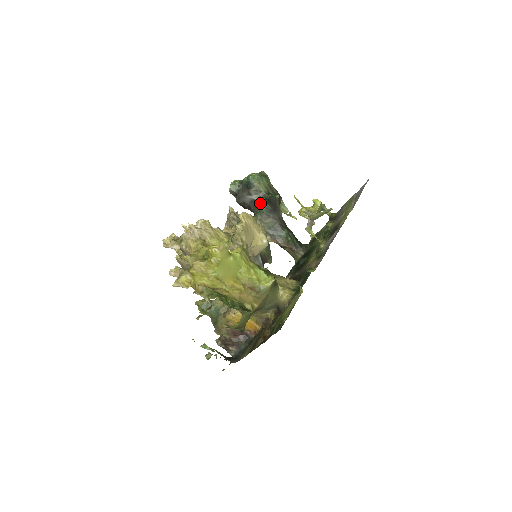
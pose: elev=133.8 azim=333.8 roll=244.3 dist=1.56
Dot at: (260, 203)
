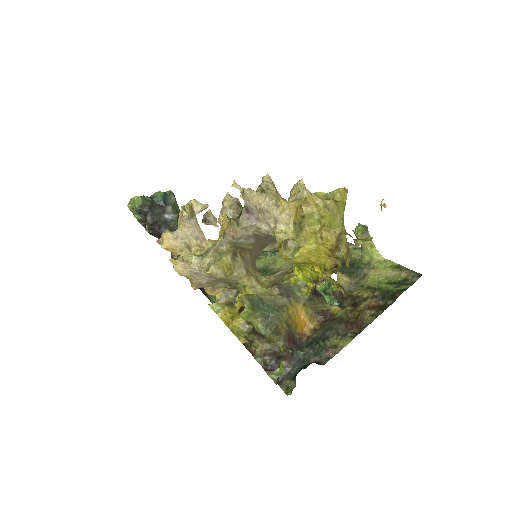
Dot at: occluded
